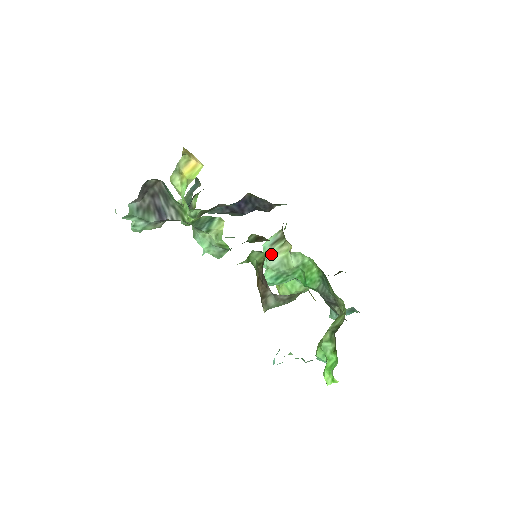
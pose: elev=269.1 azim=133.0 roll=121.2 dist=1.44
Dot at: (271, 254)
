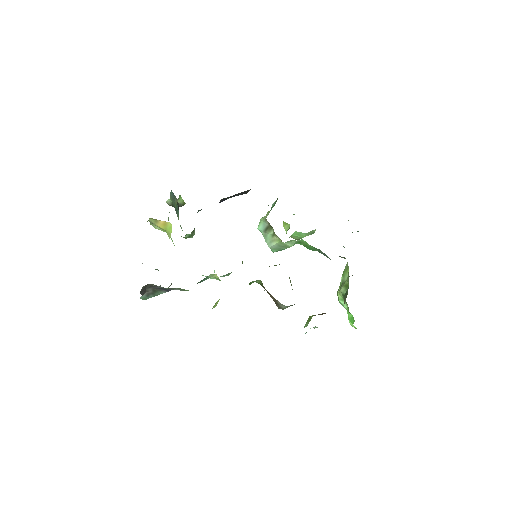
Dot at: (268, 240)
